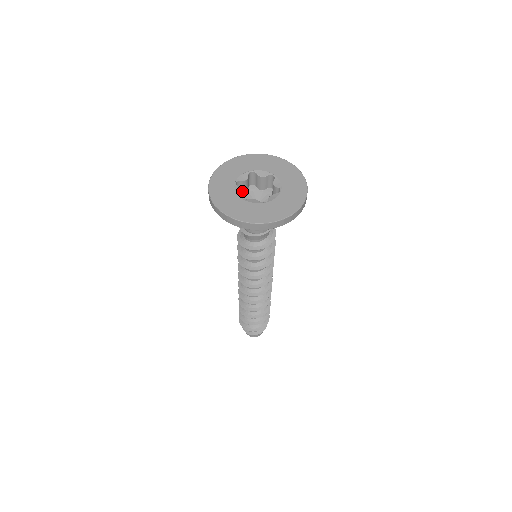
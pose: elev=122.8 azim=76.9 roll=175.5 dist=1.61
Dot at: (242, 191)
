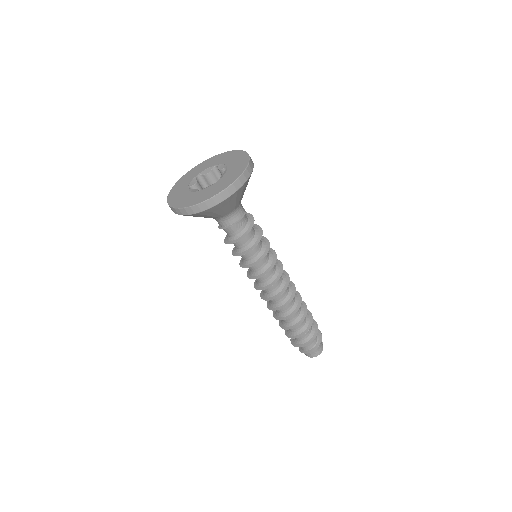
Dot at: (196, 183)
